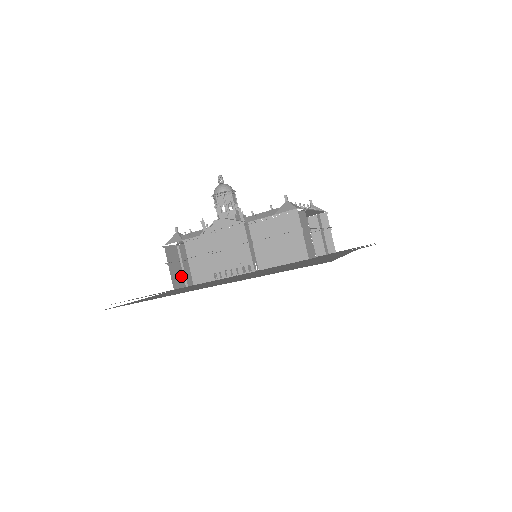
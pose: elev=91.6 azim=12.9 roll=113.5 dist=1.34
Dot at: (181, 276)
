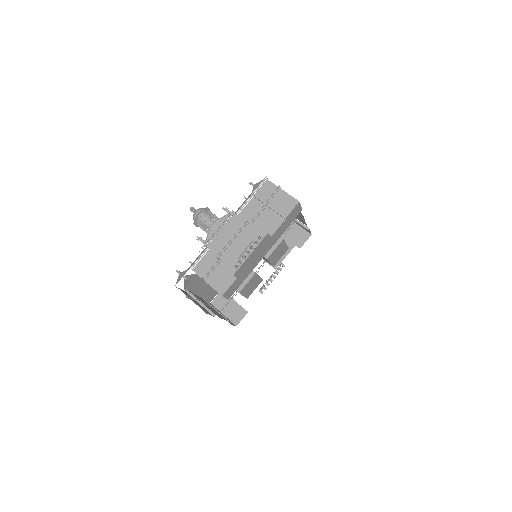
Dot at: (204, 309)
